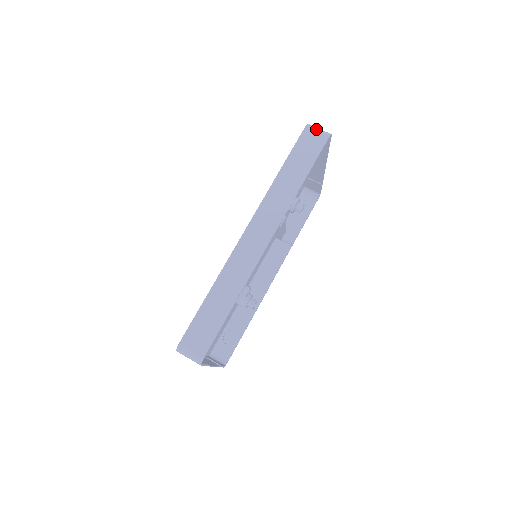
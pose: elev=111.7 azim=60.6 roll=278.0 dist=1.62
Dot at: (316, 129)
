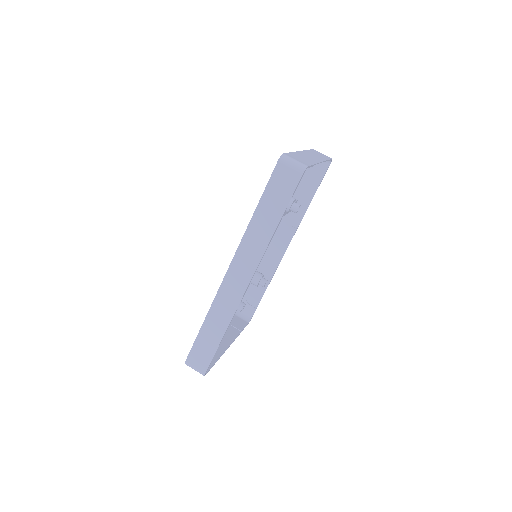
Dot at: (289, 164)
